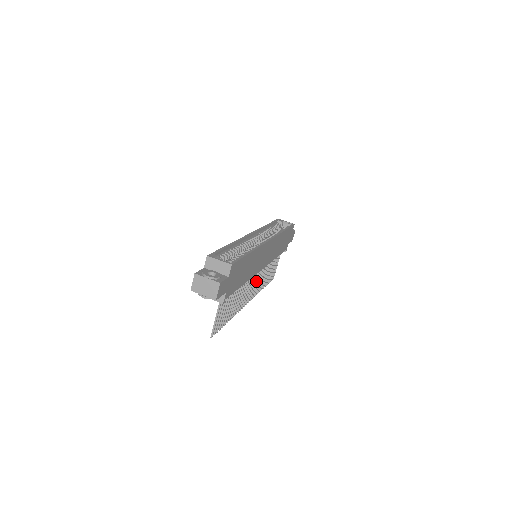
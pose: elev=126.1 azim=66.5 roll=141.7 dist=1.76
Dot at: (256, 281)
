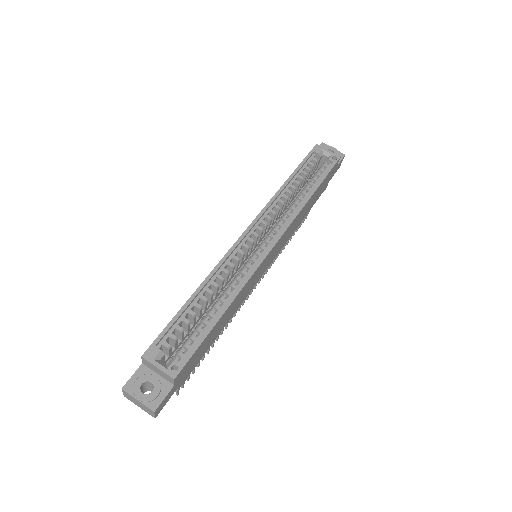
Dot at: occluded
